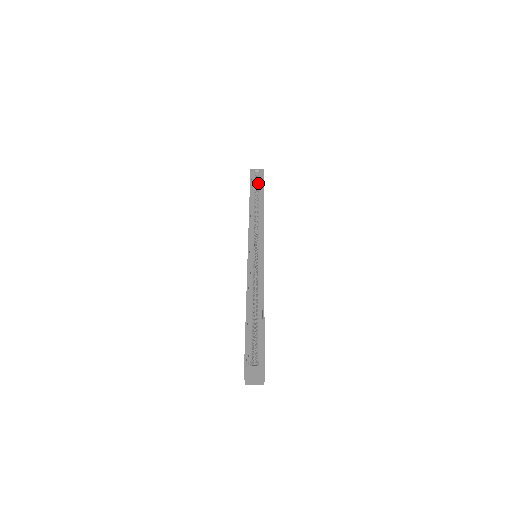
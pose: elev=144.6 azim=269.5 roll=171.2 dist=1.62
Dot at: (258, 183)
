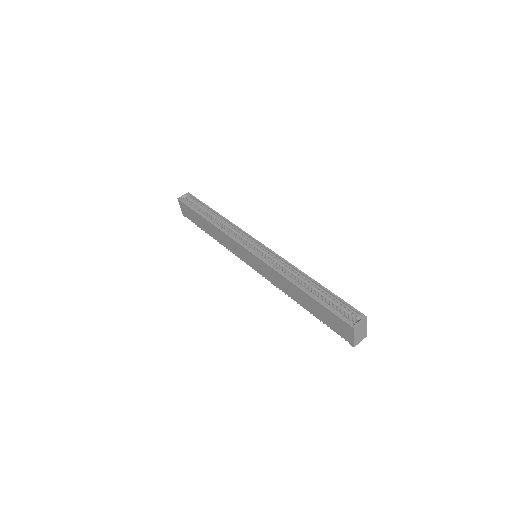
Dot at: (196, 204)
